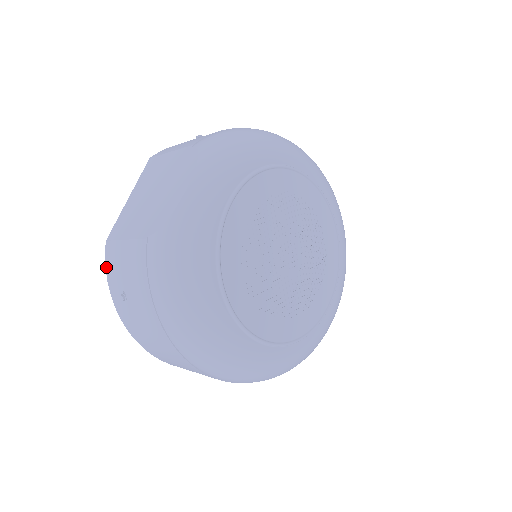
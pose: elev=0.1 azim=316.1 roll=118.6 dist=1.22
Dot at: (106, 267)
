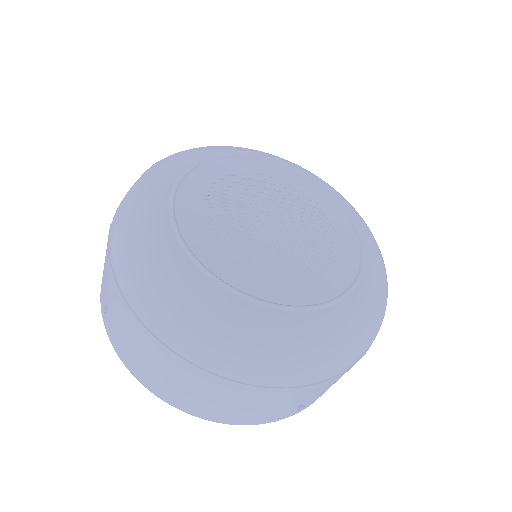
Dot at: (100, 299)
